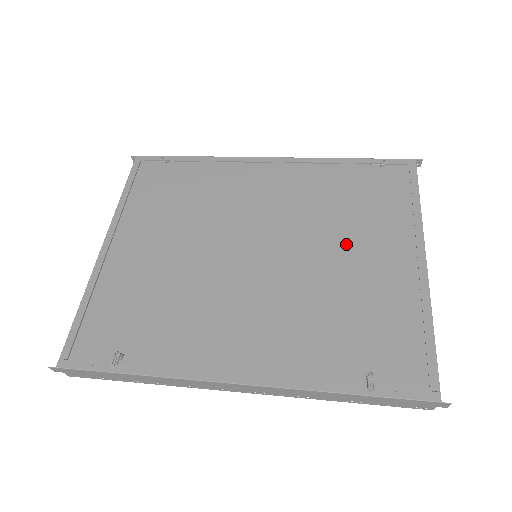
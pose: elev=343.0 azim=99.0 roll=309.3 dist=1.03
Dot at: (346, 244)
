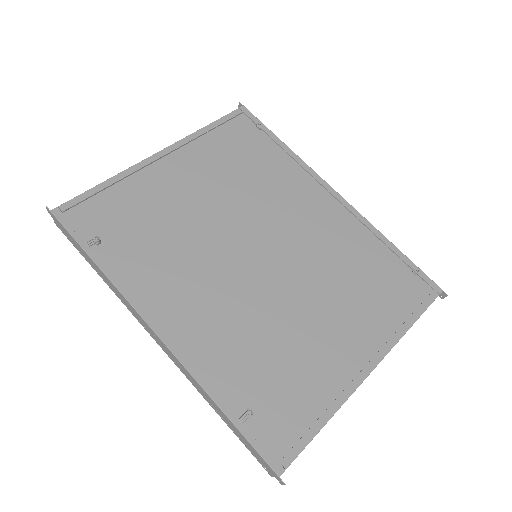
Dot at: (328, 306)
